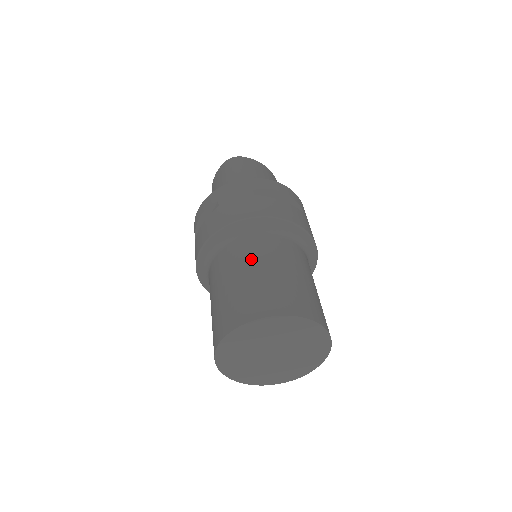
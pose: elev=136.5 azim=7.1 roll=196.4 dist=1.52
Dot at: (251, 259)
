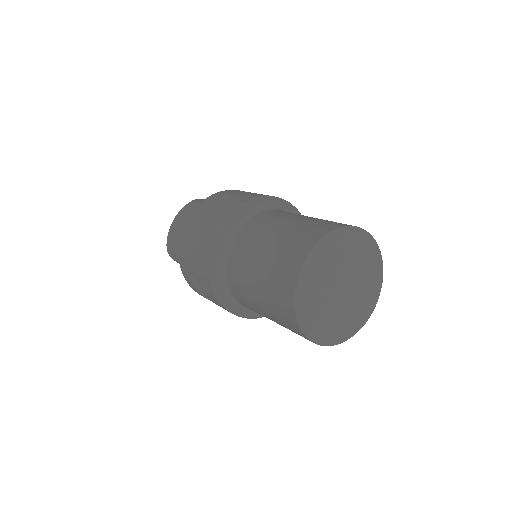
Dot at: (297, 214)
